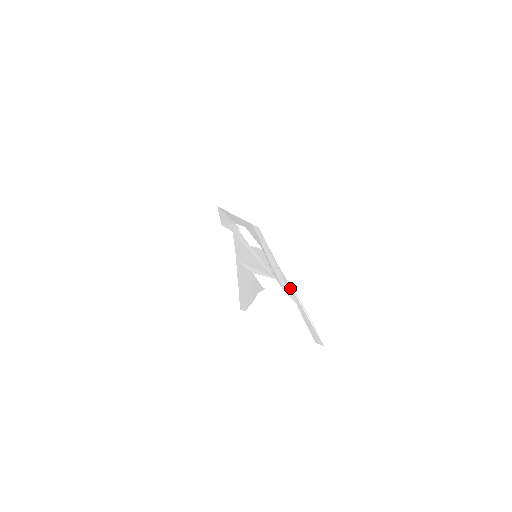
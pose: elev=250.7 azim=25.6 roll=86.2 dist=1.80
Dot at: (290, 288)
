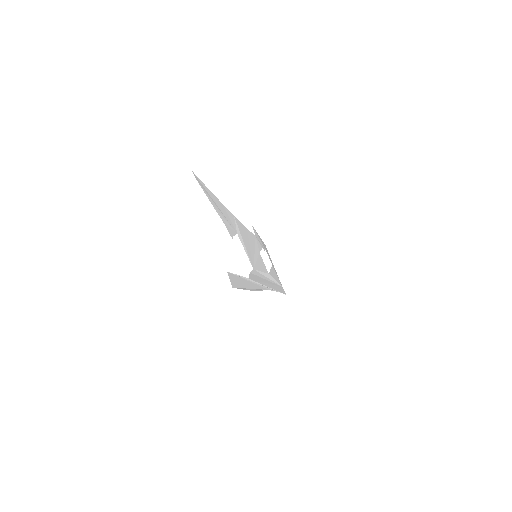
Dot at: (259, 287)
